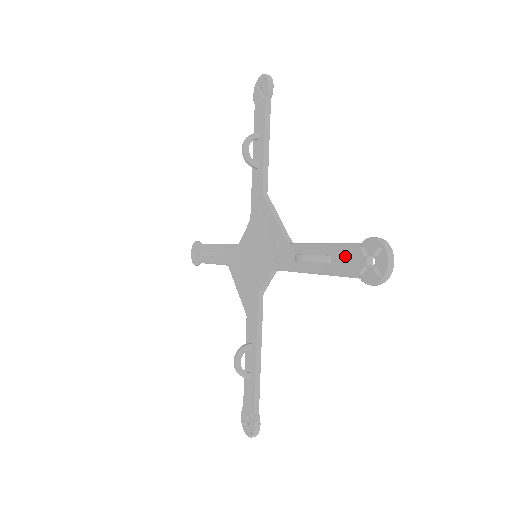
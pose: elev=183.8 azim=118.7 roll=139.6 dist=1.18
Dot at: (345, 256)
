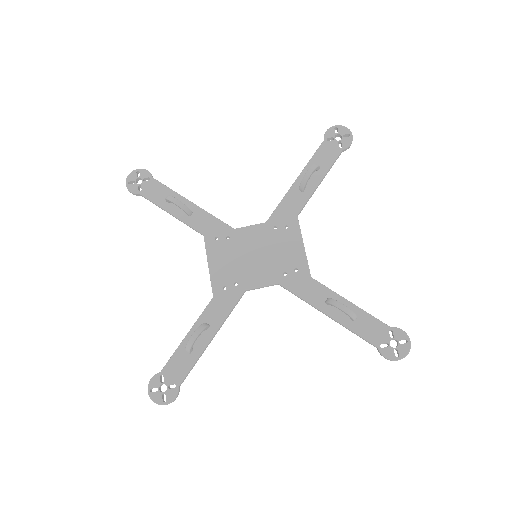
Dot at: (372, 326)
